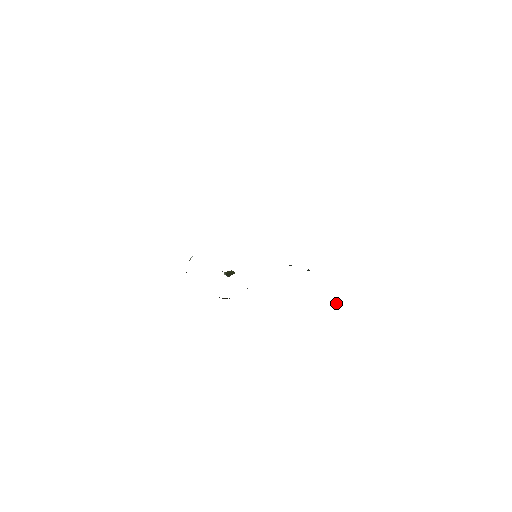
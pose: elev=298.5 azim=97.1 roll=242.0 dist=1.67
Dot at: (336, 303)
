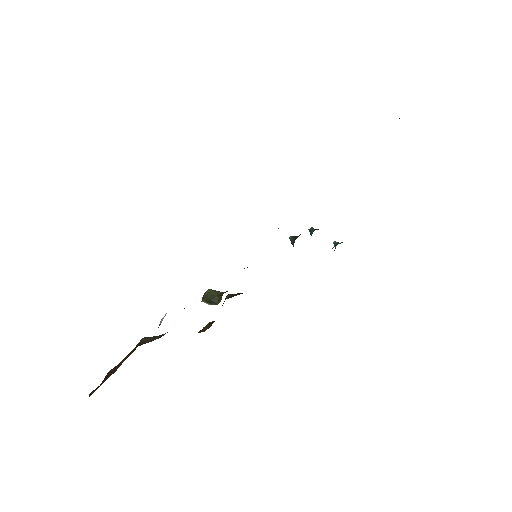
Dot at: (334, 244)
